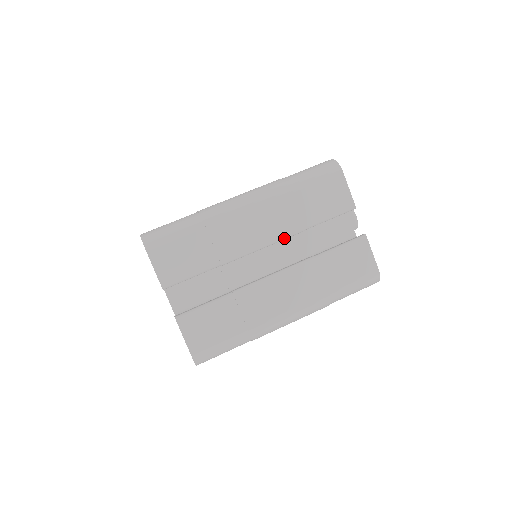
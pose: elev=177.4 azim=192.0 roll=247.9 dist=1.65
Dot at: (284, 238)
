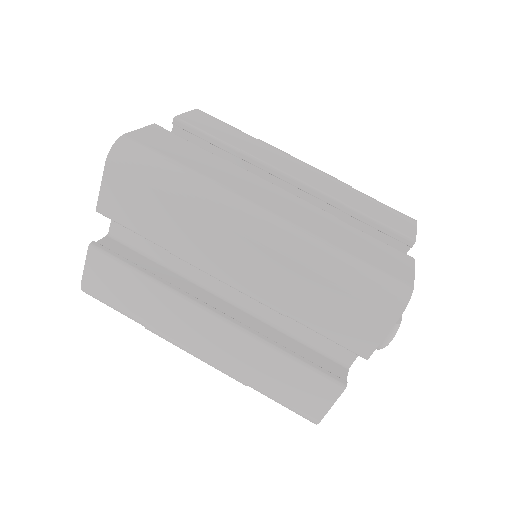
Dot at: (256, 299)
